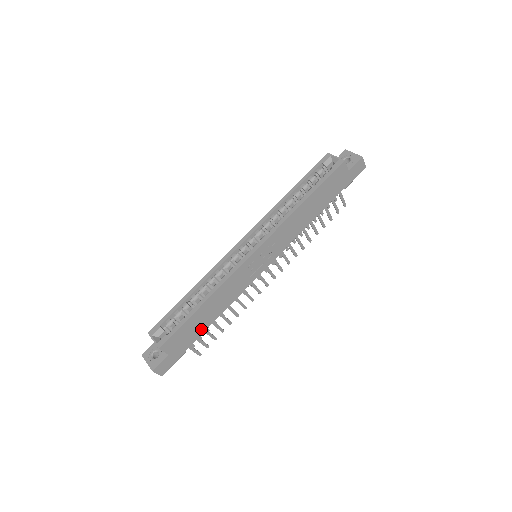
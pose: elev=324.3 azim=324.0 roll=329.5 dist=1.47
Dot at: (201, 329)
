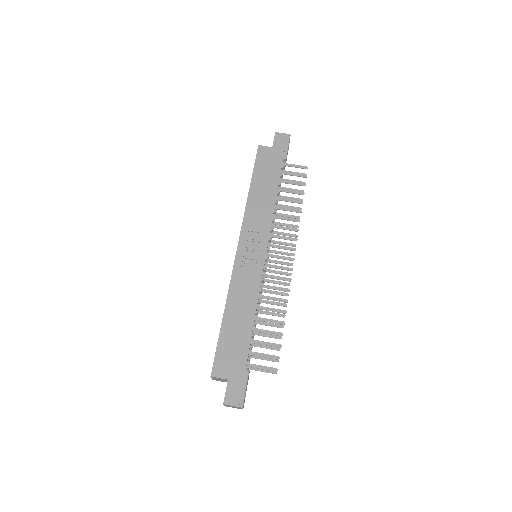
Dot at: (245, 340)
